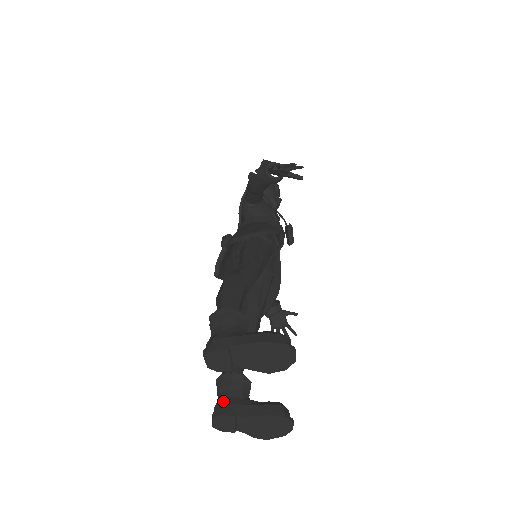
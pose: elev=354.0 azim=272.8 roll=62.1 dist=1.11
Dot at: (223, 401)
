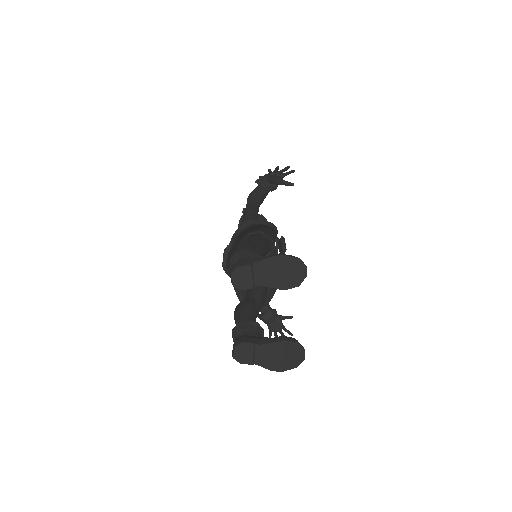
Dot at: (242, 336)
